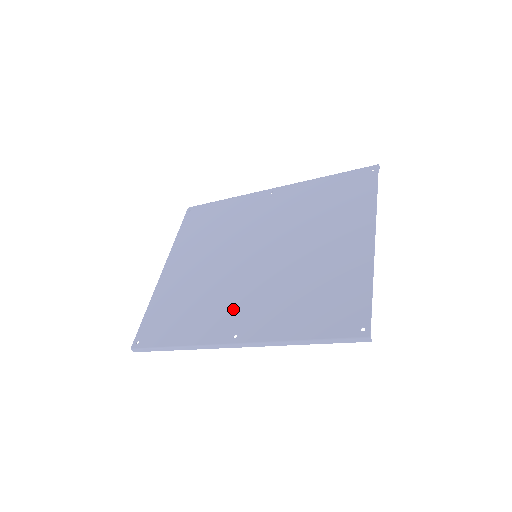
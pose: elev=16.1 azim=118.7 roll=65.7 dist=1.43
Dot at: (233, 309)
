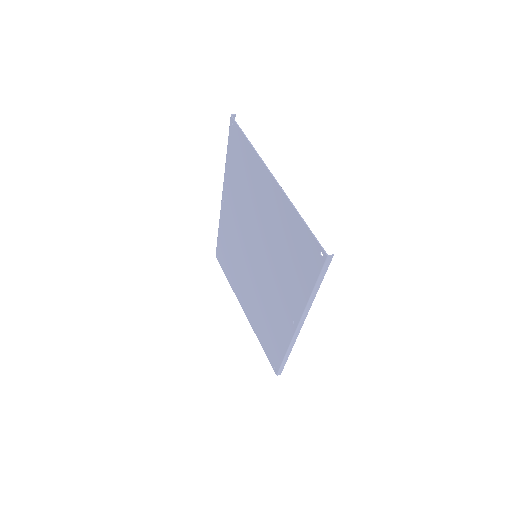
Dot at: (279, 305)
